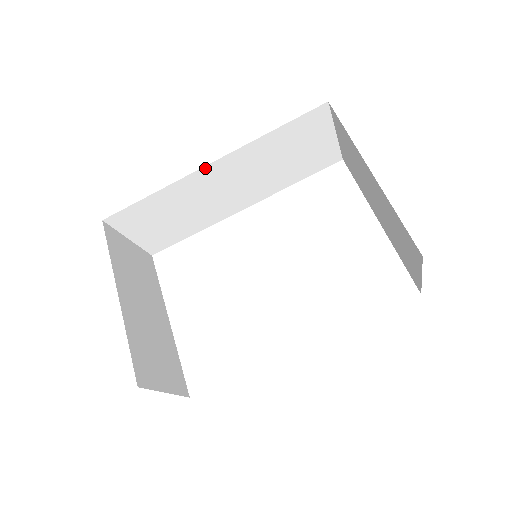
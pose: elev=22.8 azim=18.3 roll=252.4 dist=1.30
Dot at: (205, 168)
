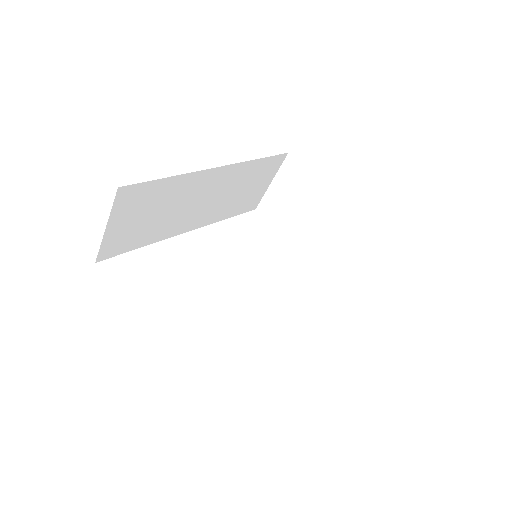
Dot at: (214, 169)
